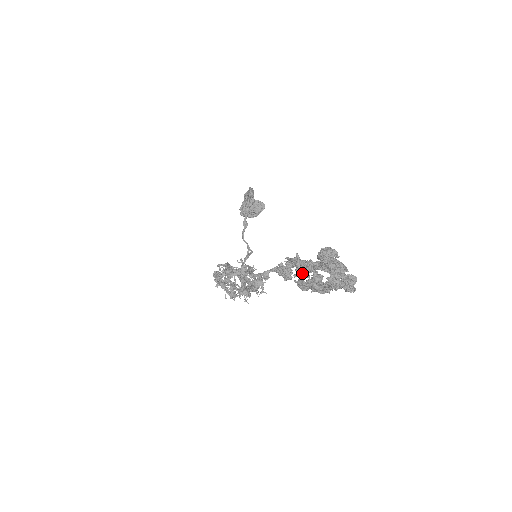
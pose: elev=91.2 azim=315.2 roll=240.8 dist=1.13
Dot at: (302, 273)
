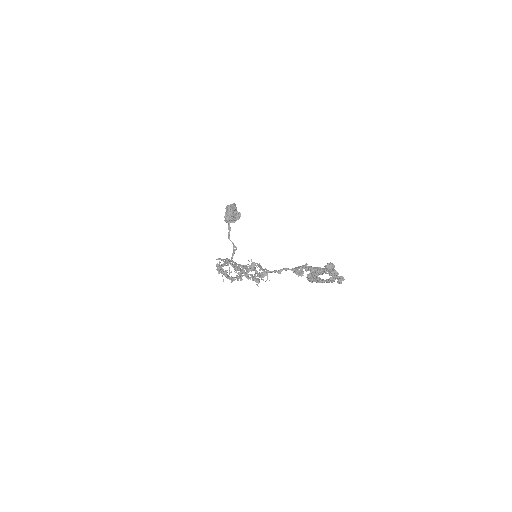
Dot at: (314, 274)
